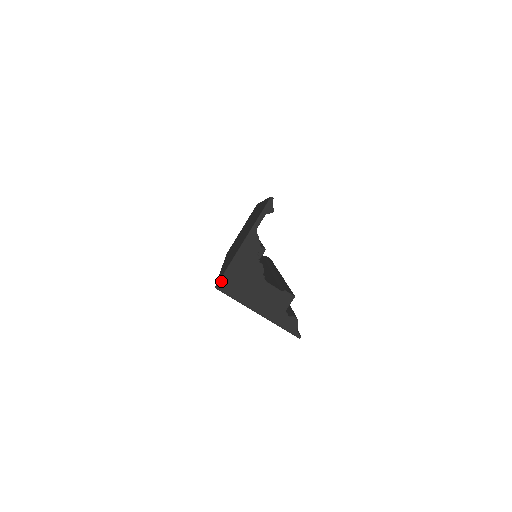
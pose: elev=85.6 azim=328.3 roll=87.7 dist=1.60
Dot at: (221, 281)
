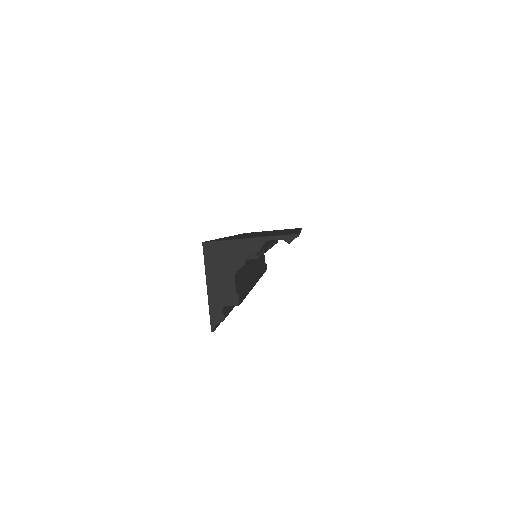
Dot at: (211, 243)
